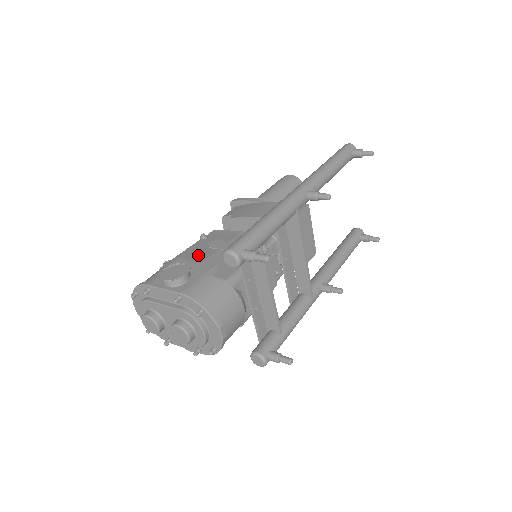
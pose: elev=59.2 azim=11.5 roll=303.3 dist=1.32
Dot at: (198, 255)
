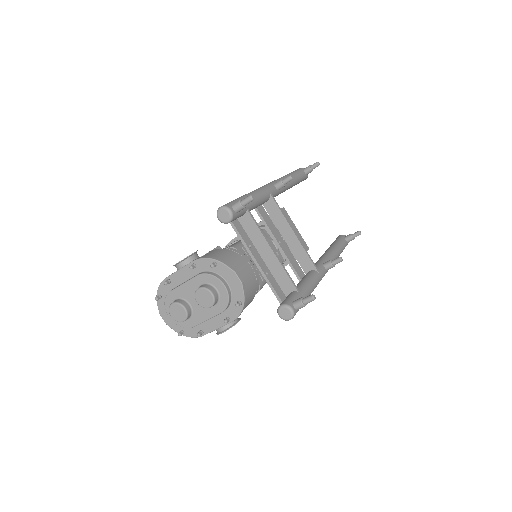
Dot at: occluded
